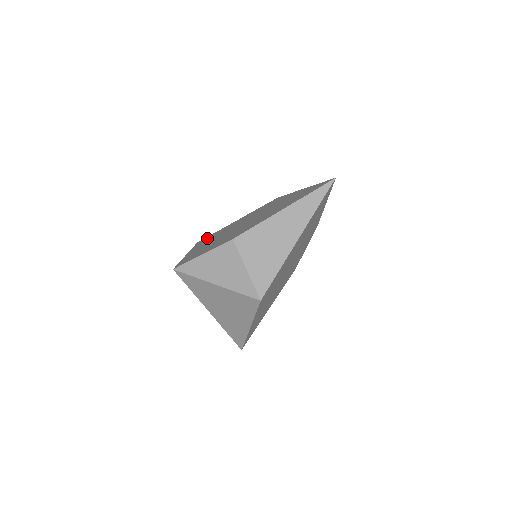
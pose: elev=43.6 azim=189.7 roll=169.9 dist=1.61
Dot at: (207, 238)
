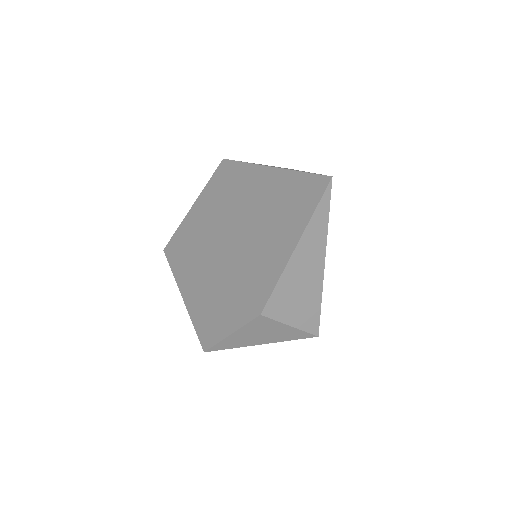
Dot at: (177, 250)
